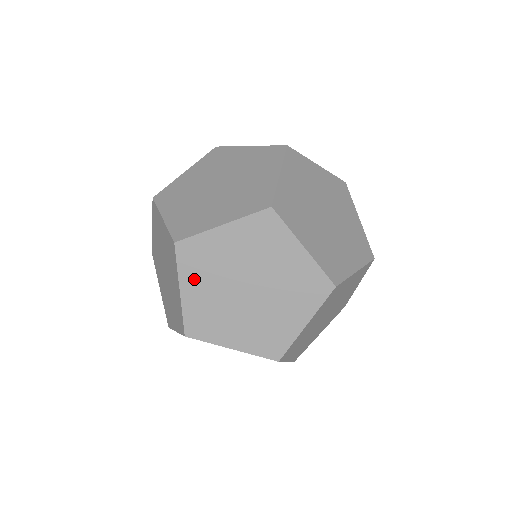
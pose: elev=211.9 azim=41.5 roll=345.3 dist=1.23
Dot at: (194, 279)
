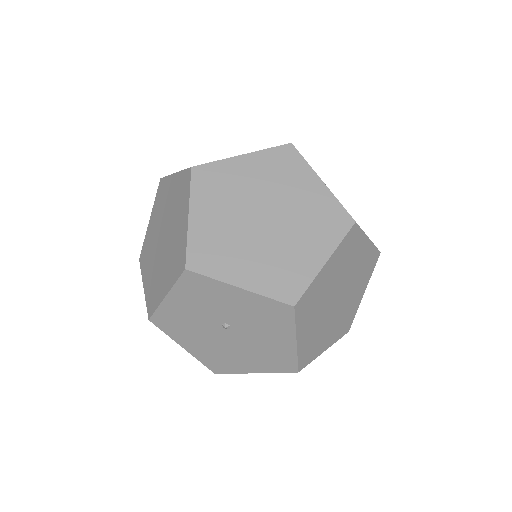
Dot at: (206, 204)
